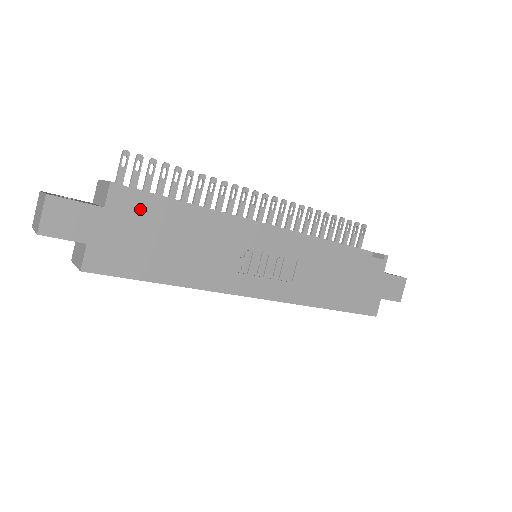
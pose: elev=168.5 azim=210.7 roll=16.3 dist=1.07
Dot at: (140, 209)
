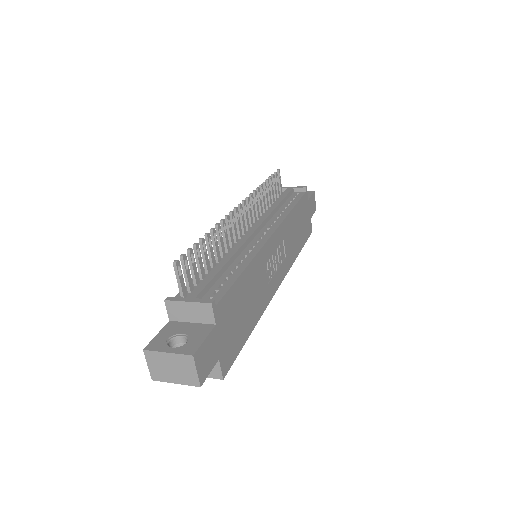
Dot at: (227, 302)
